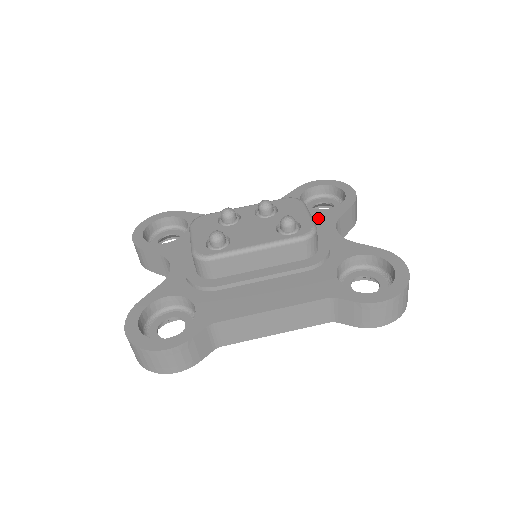
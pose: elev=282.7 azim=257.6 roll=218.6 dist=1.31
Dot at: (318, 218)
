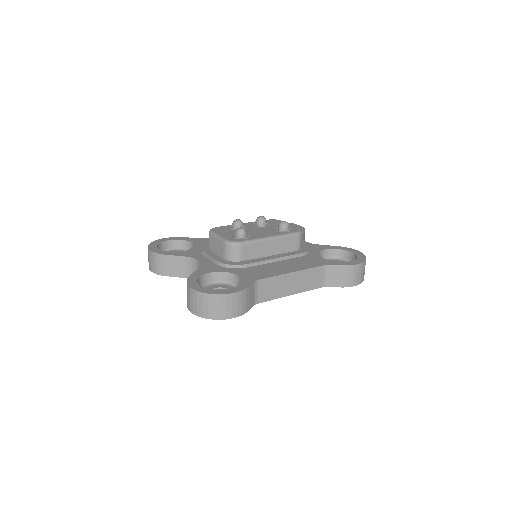
Dot at: occluded
